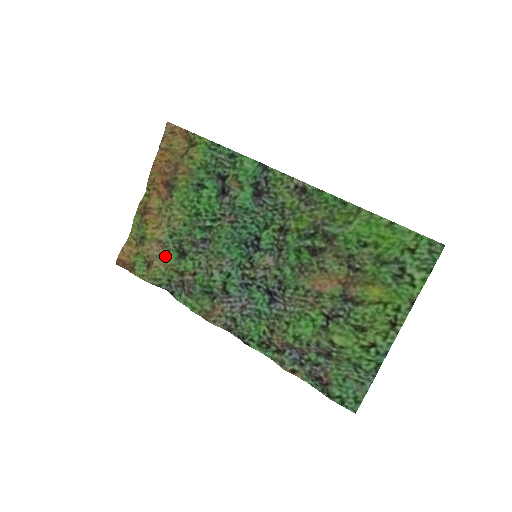
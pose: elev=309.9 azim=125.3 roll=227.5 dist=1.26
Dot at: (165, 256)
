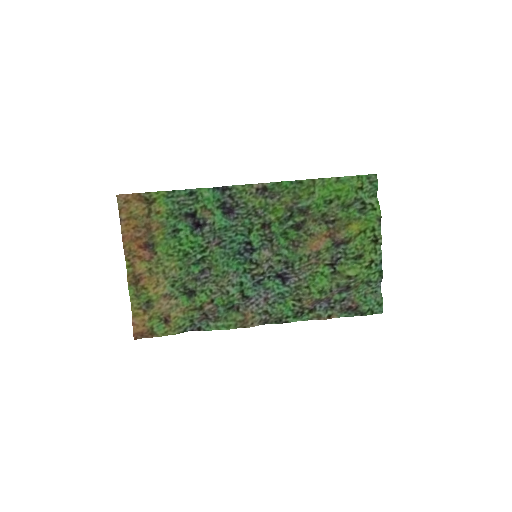
Dot at: (177, 304)
